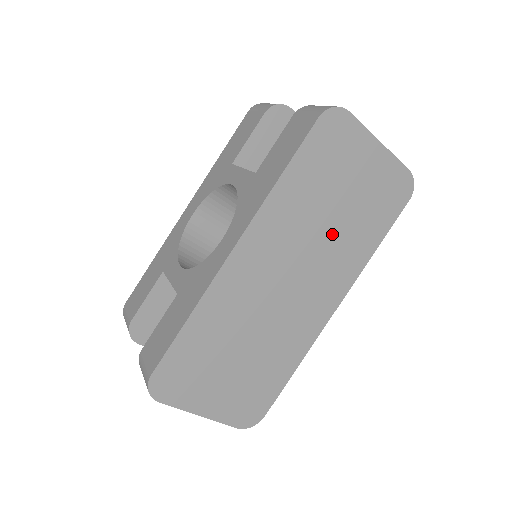
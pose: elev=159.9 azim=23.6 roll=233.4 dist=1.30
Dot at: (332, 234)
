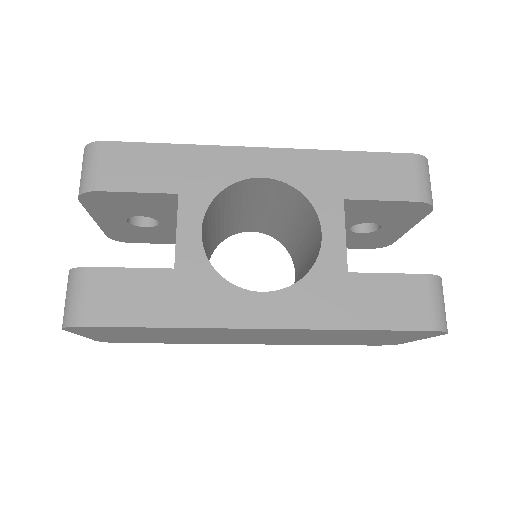
Dot at: (318, 339)
